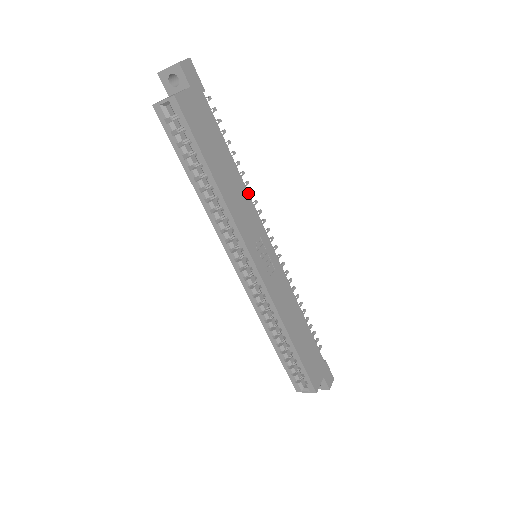
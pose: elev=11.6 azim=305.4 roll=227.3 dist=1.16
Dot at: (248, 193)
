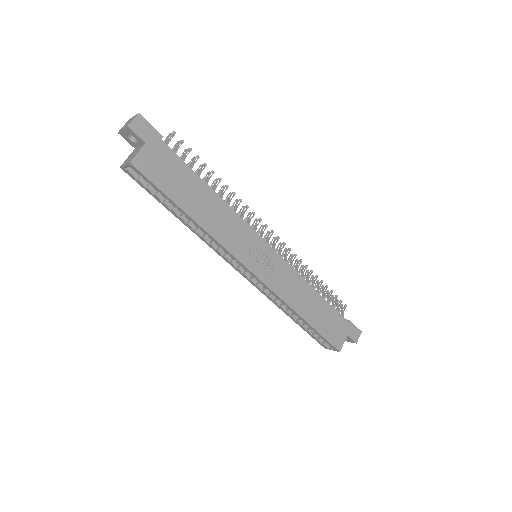
Dot at: (232, 209)
